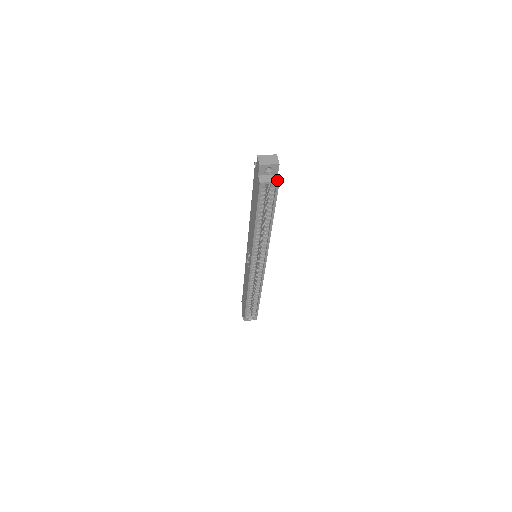
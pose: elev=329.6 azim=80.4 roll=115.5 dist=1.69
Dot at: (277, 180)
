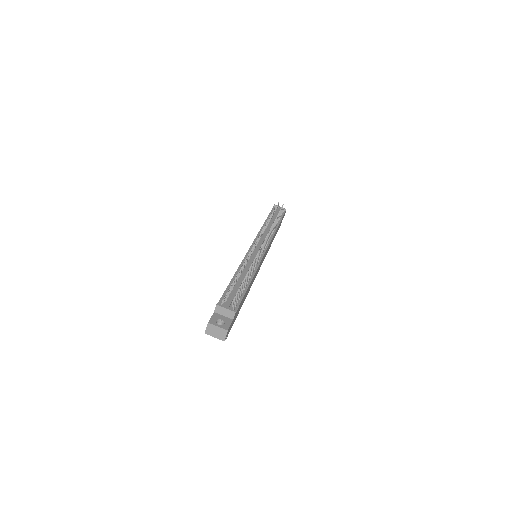
Dot at: occluded
